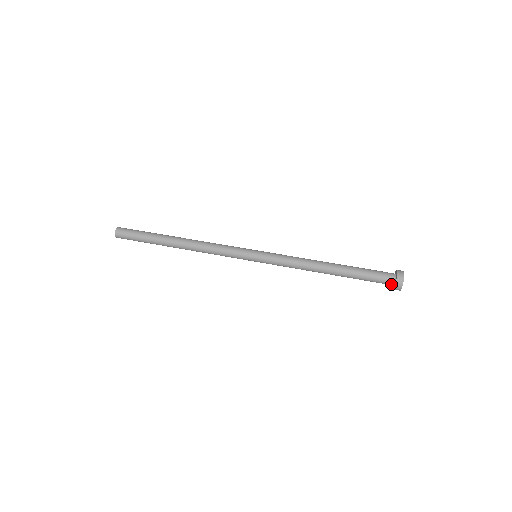
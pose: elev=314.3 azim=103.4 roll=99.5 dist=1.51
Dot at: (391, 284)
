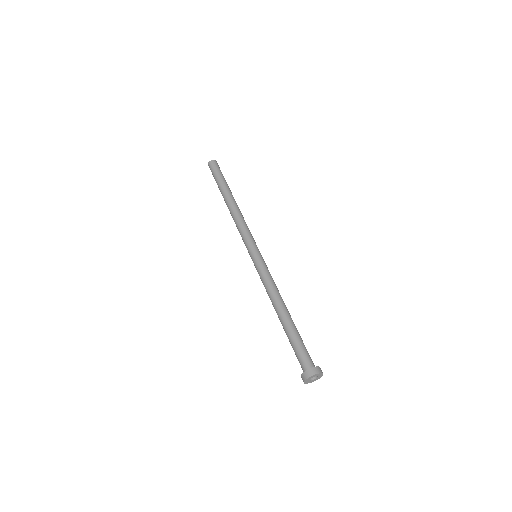
Dot at: (305, 369)
